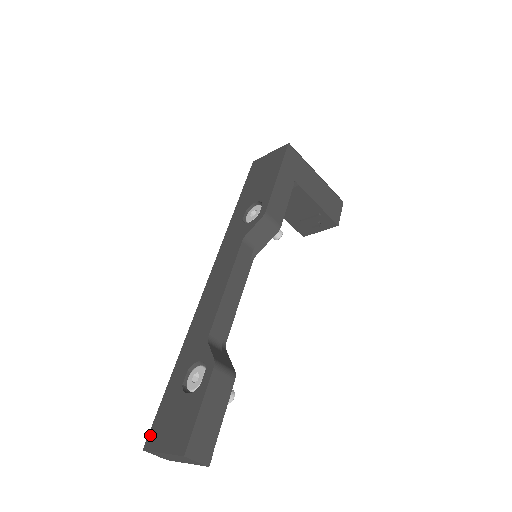
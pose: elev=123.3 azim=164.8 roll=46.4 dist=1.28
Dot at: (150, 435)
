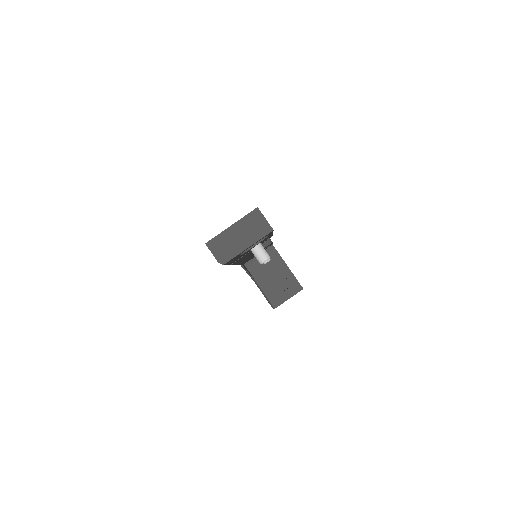
Dot at: occluded
